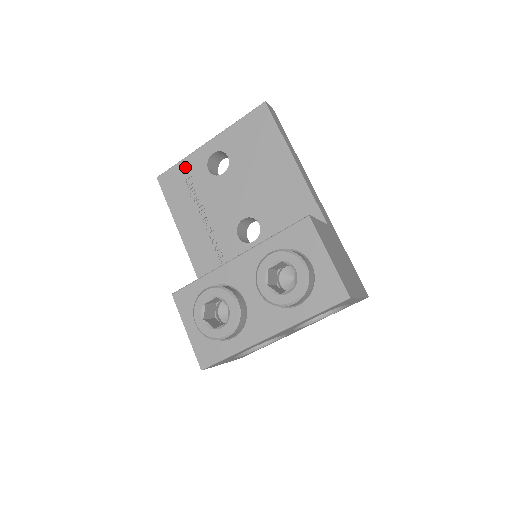
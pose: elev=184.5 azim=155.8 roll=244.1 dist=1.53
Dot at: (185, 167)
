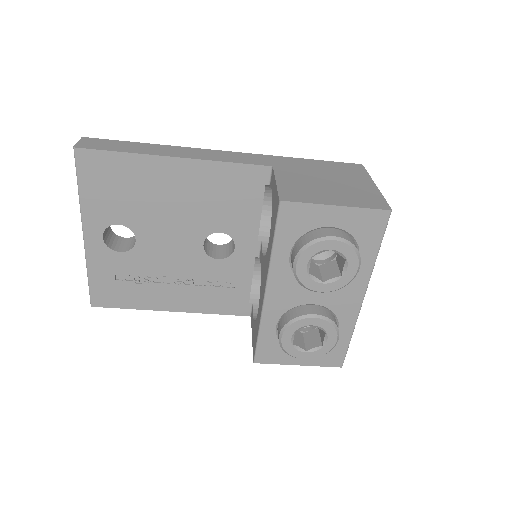
Dot at: (99, 274)
